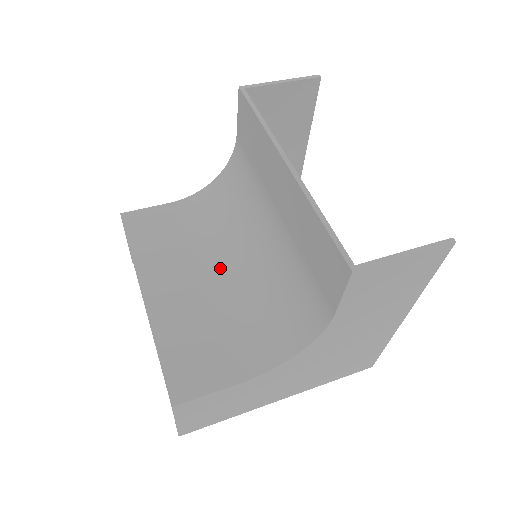
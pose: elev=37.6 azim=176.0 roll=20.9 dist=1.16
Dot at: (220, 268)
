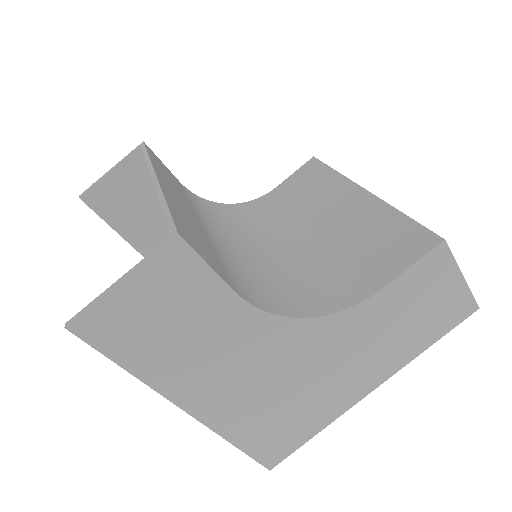
Dot at: (221, 236)
